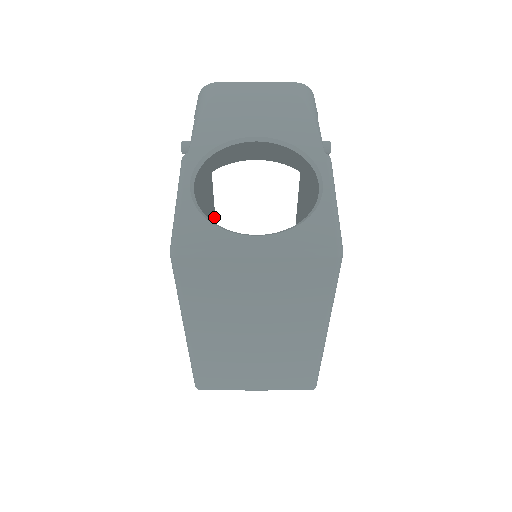
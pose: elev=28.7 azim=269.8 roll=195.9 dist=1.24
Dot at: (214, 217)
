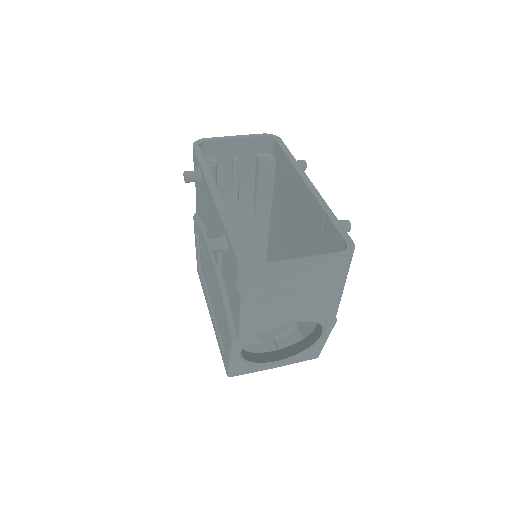
Dot at: occluded
